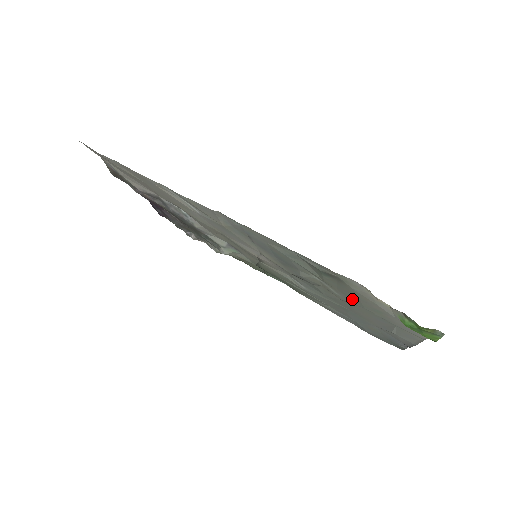
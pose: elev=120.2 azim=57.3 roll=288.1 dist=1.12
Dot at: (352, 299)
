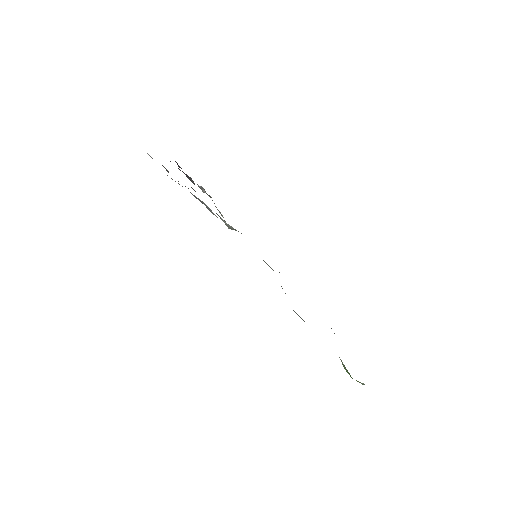
Dot at: occluded
